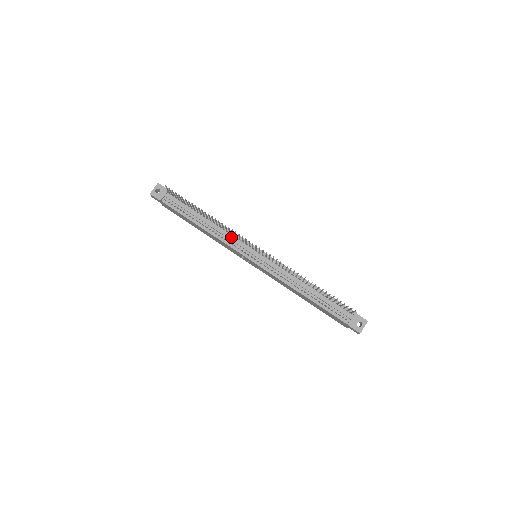
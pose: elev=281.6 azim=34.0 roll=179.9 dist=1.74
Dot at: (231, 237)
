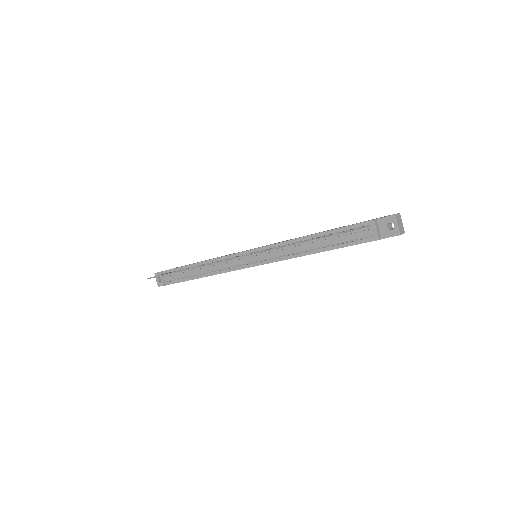
Dot at: (222, 264)
